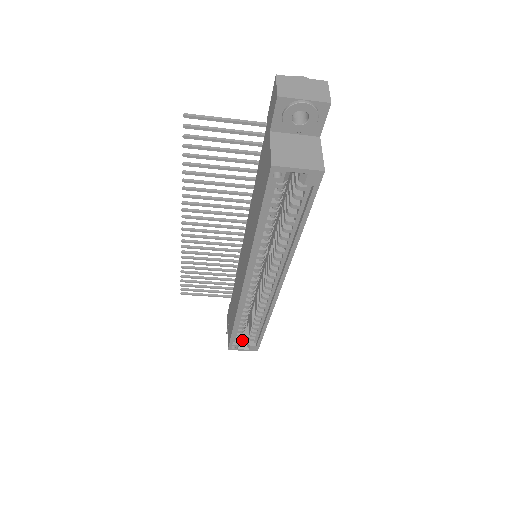
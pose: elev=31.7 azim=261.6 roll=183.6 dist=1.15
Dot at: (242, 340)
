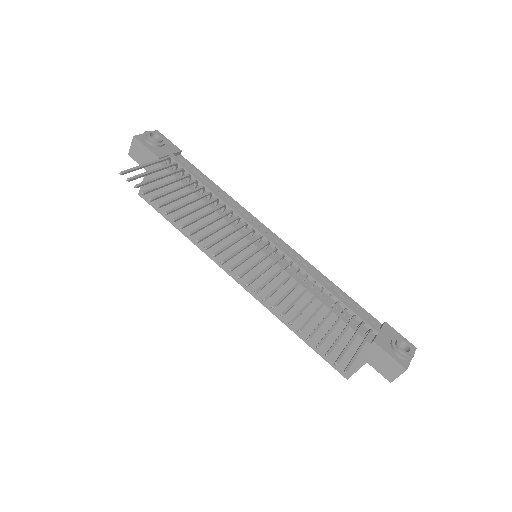
Dot at: occluded
